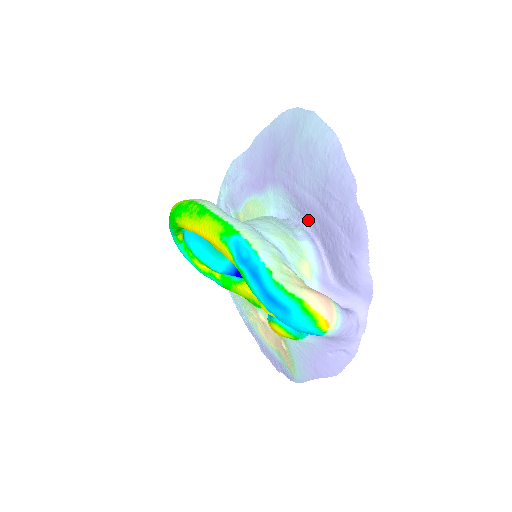
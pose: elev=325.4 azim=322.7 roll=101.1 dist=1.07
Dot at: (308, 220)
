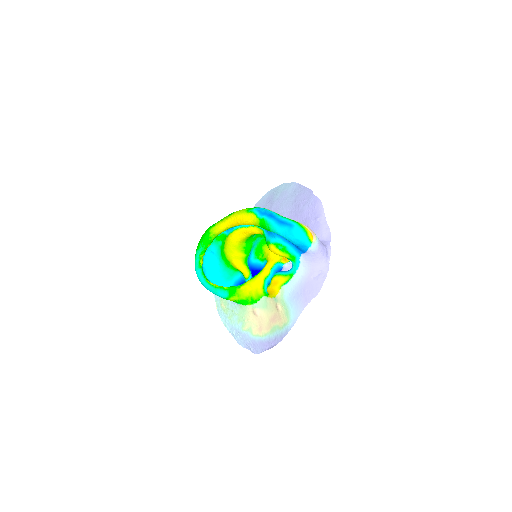
Dot at: occluded
